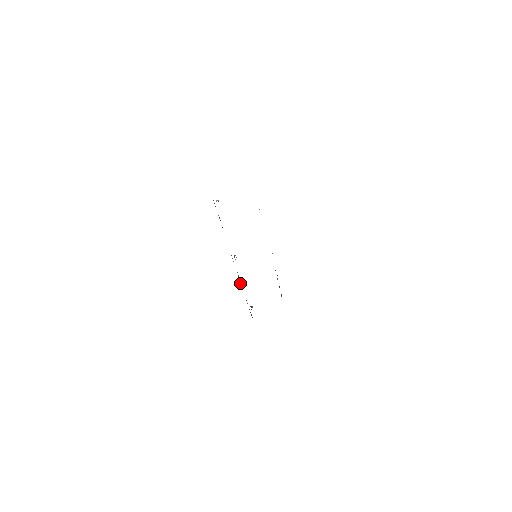
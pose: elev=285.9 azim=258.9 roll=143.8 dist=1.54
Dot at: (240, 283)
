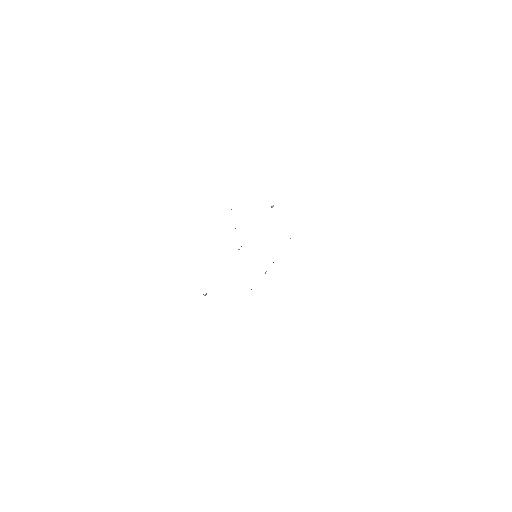
Dot at: occluded
